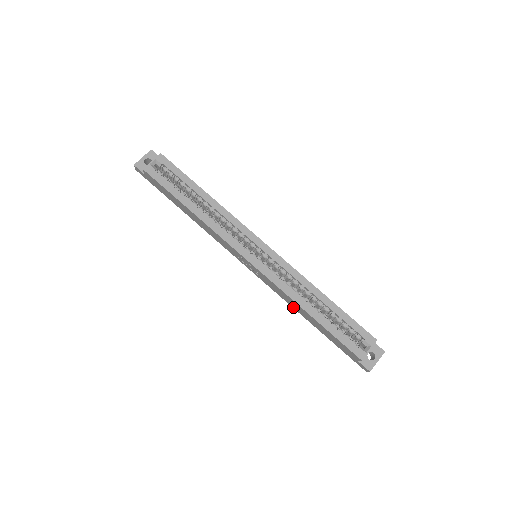
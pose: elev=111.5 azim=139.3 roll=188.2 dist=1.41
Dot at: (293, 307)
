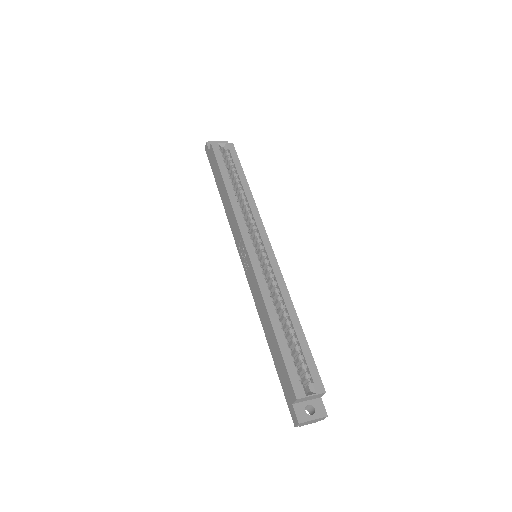
Dot at: (260, 317)
